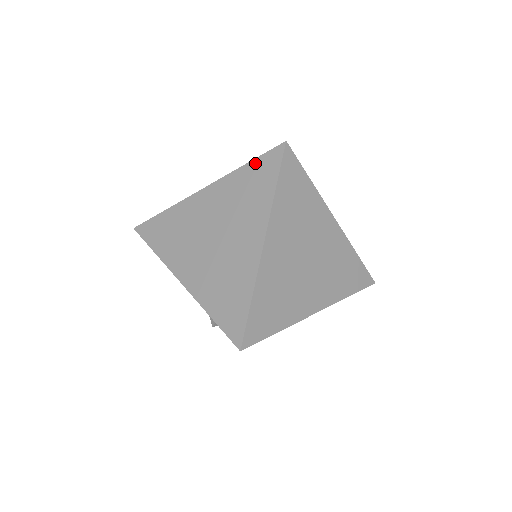
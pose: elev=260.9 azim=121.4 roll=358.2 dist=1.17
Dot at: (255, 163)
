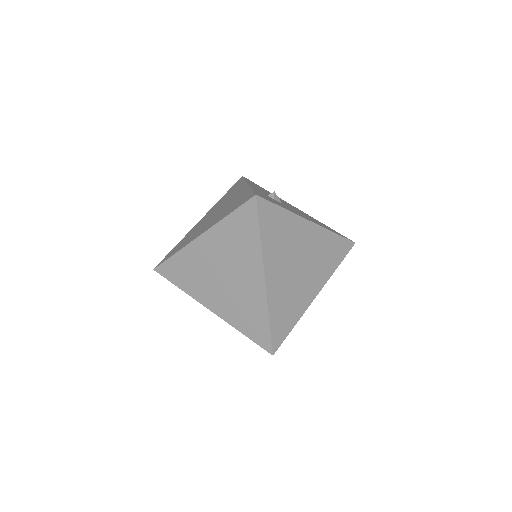
Dot at: (236, 214)
